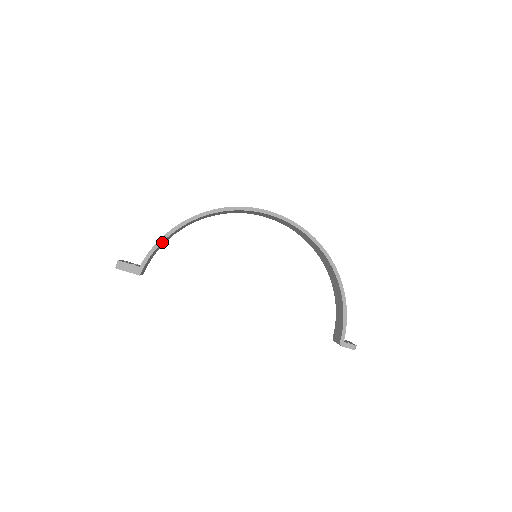
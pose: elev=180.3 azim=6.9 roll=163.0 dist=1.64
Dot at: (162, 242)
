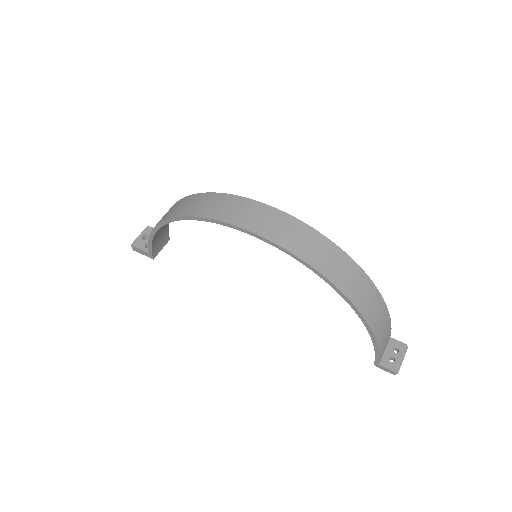
Dot at: (154, 236)
